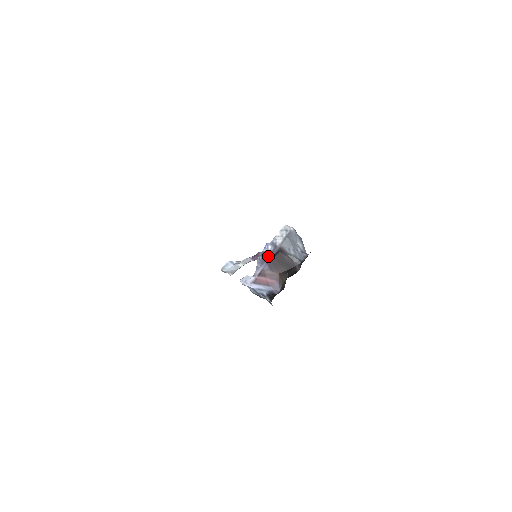
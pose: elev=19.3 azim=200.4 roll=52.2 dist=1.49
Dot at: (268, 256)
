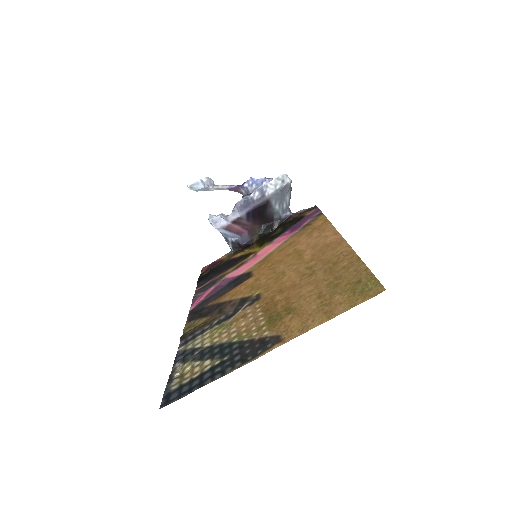
Dot at: (251, 204)
